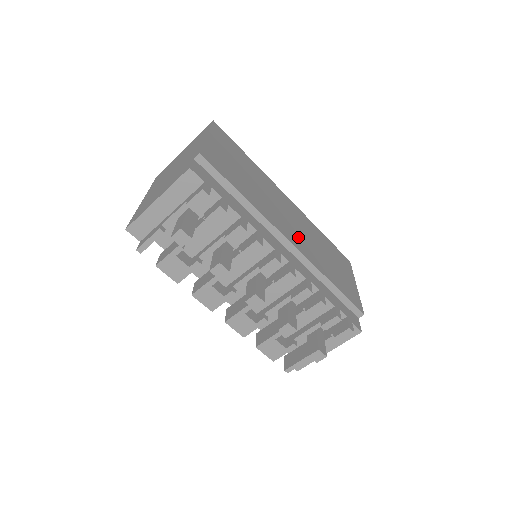
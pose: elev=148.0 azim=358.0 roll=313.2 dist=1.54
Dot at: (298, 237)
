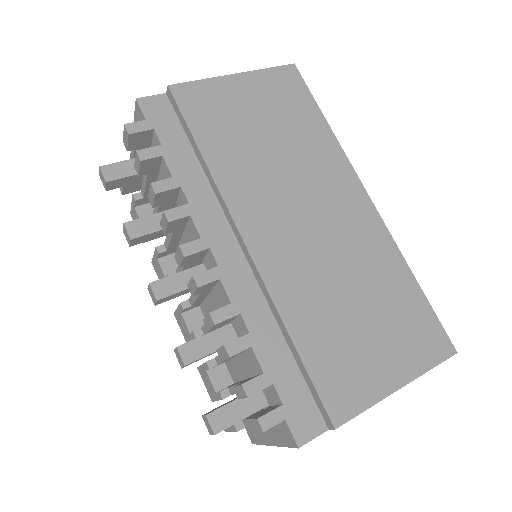
Dot at: (290, 247)
